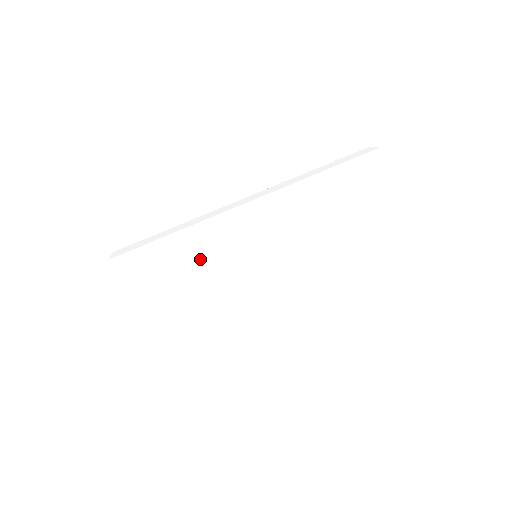
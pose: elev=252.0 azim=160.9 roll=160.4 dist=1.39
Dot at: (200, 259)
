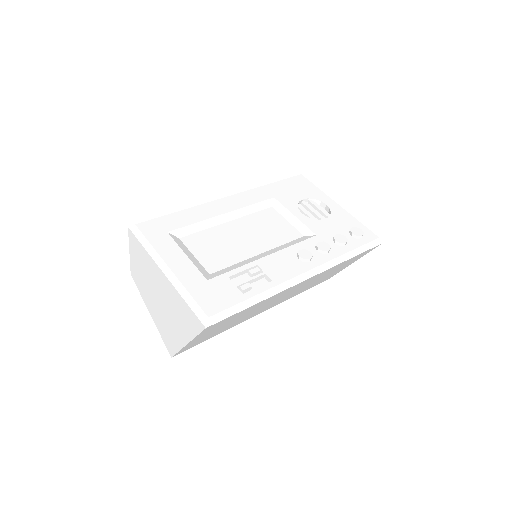
Dot at: (252, 309)
